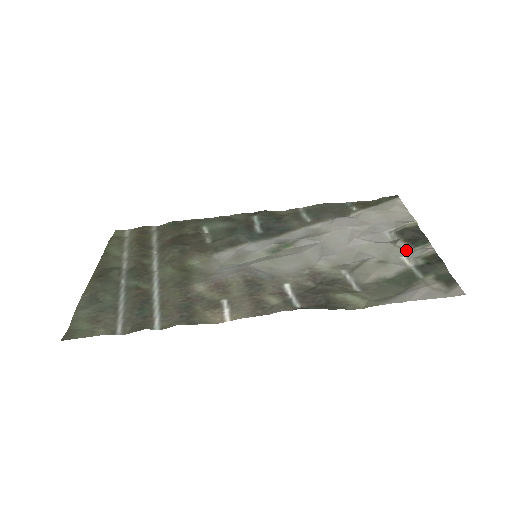
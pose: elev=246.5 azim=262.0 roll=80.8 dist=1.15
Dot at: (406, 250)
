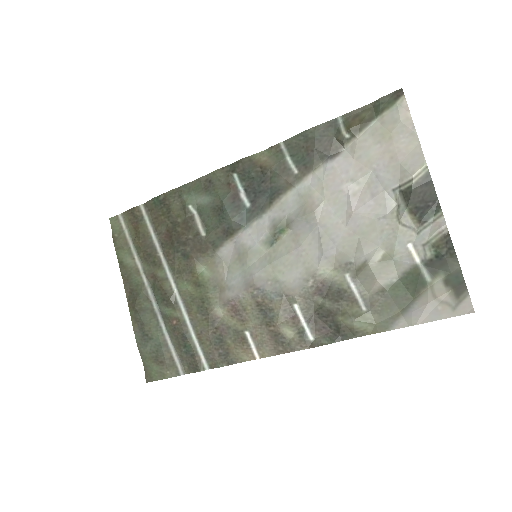
Dot at: (413, 230)
